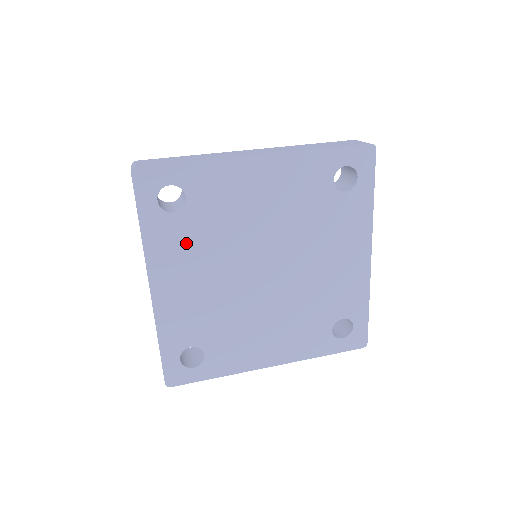
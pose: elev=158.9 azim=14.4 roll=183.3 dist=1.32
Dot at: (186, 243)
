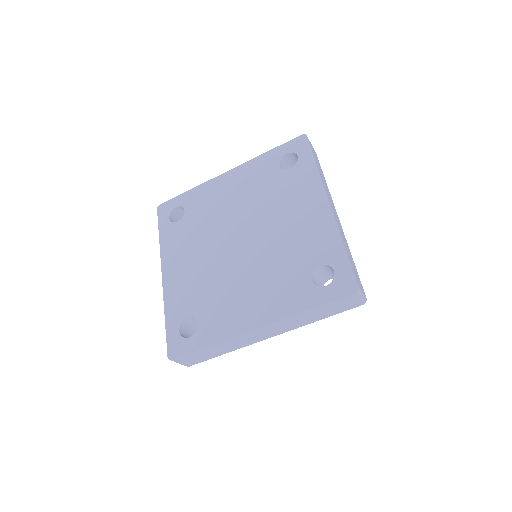
Dot at: (185, 238)
